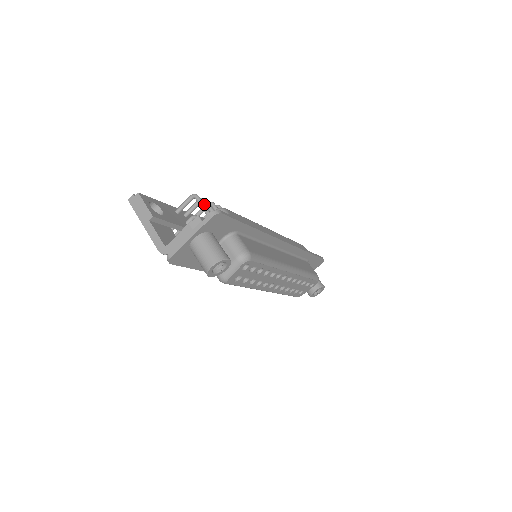
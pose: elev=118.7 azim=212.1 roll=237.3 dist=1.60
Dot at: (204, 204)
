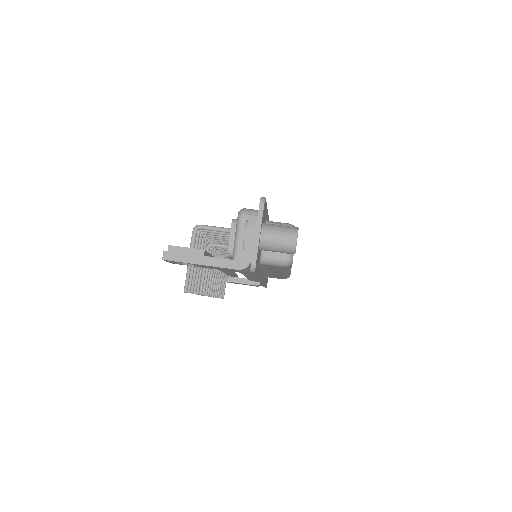
Dot at: (213, 226)
